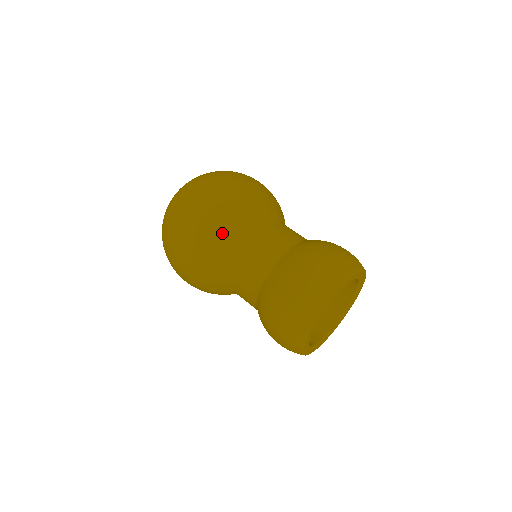
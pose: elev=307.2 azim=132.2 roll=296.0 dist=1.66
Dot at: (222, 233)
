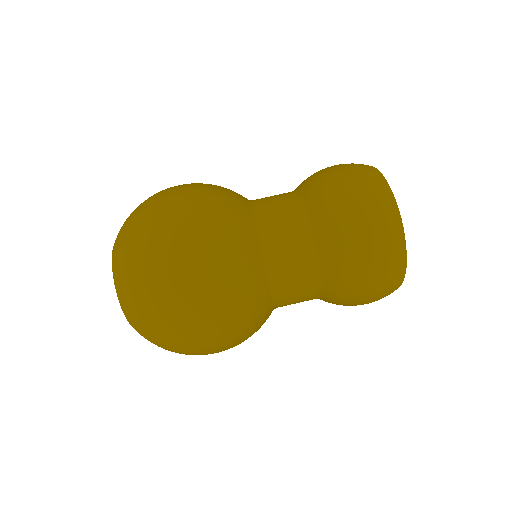
Dot at: (237, 269)
